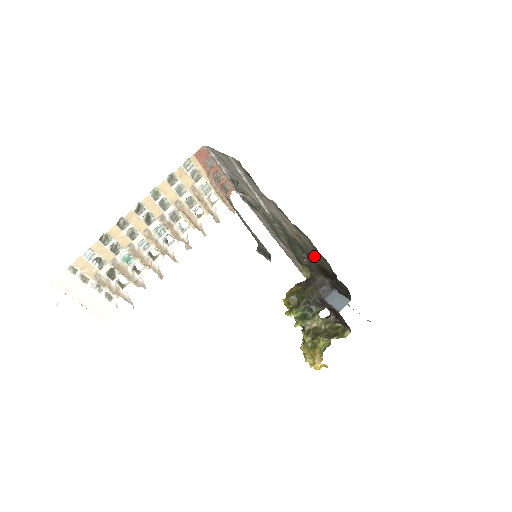
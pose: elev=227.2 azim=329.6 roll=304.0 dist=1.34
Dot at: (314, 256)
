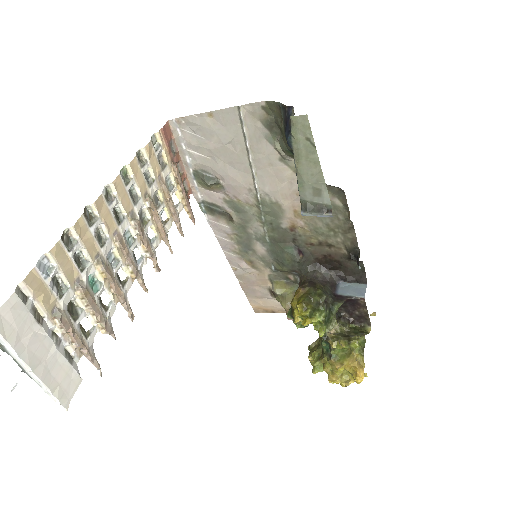
Dot at: (319, 241)
